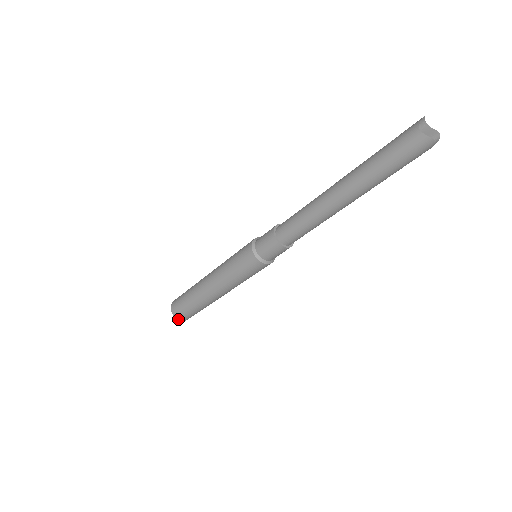
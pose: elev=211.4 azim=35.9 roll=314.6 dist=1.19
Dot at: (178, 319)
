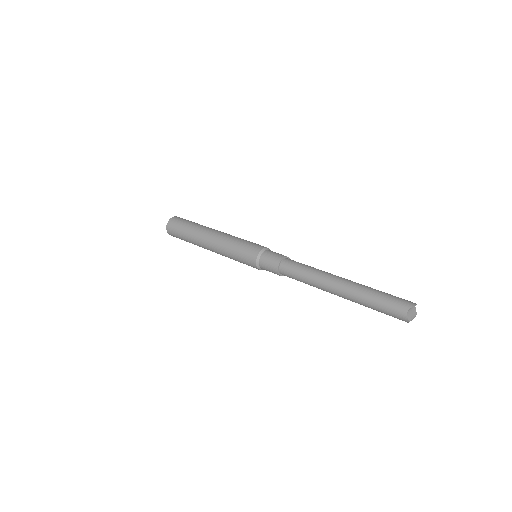
Dot at: (168, 233)
